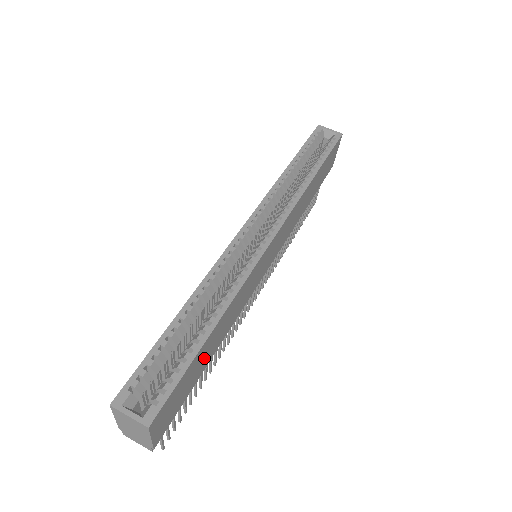
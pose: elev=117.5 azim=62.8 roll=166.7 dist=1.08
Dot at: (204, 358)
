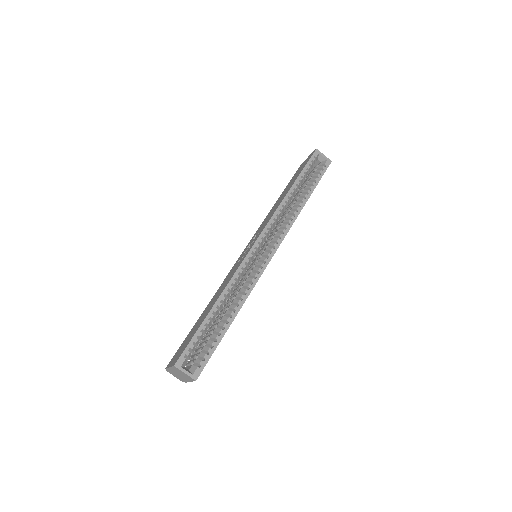
Dot at: occluded
